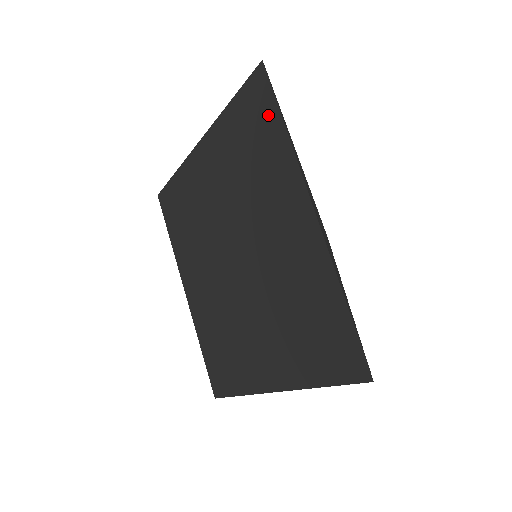
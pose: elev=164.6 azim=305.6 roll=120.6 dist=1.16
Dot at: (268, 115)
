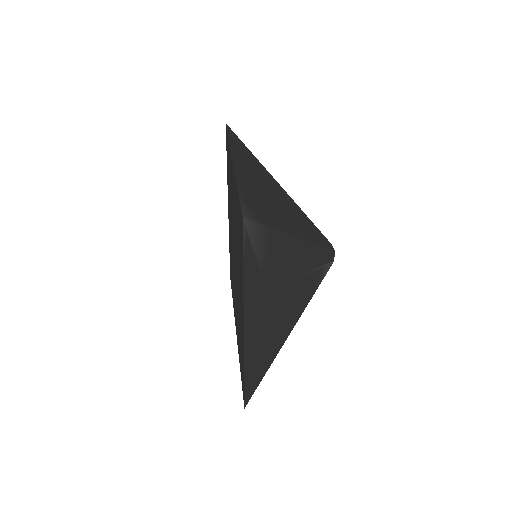
Dot at: occluded
